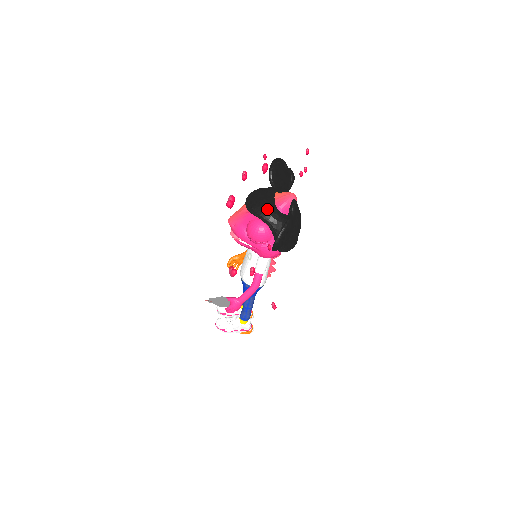
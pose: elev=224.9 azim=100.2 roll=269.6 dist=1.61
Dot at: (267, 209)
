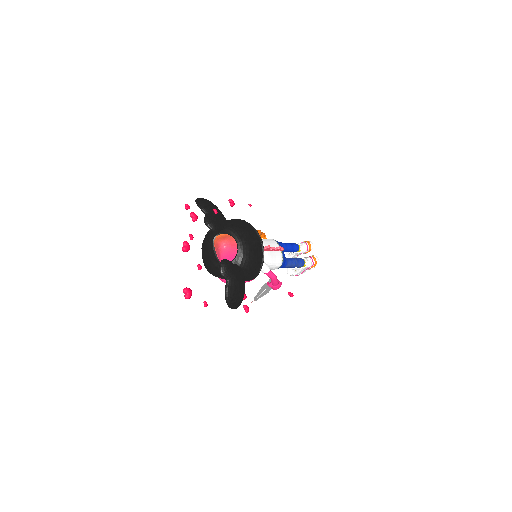
Dot at: (215, 269)
